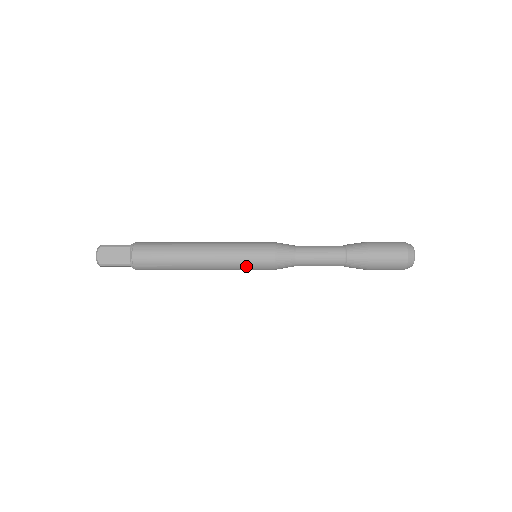
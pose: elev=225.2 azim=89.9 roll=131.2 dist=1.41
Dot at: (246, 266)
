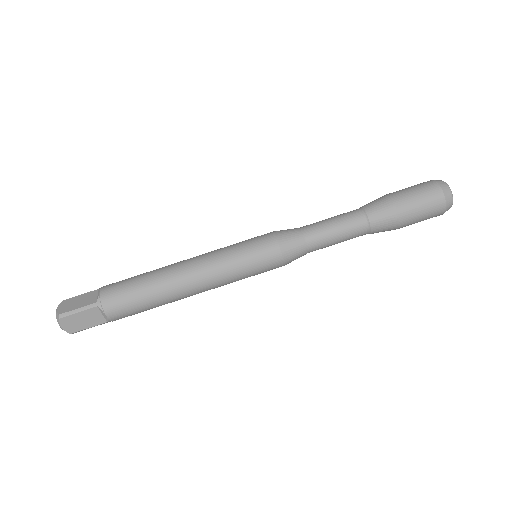
Dot at: (243, 258)
